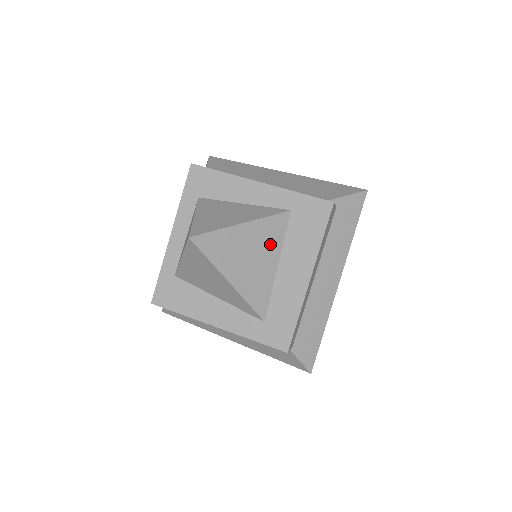
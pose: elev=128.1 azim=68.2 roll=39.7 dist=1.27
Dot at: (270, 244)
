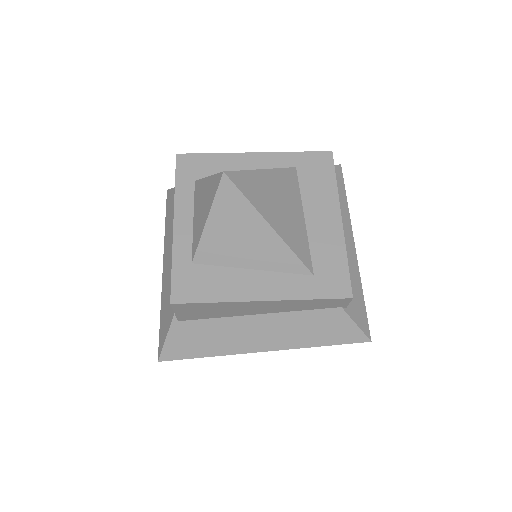
Dot at: (291, 195)
